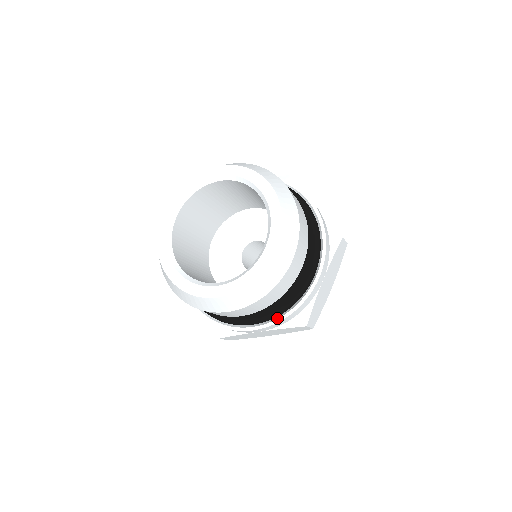
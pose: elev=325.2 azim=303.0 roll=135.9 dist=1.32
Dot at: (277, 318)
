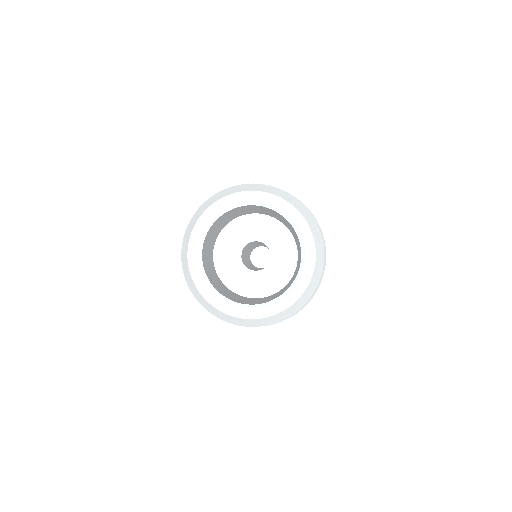
Dot at: (272, 324)
